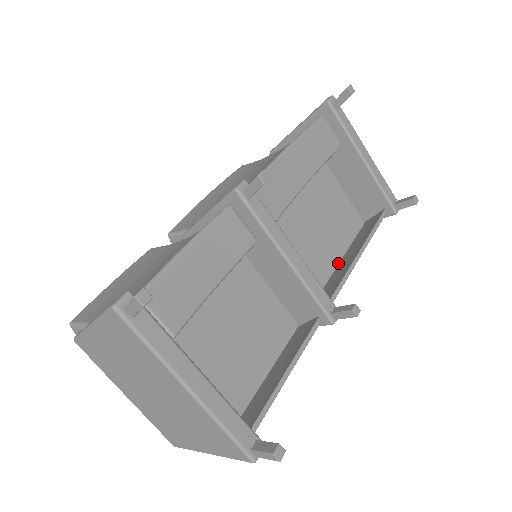
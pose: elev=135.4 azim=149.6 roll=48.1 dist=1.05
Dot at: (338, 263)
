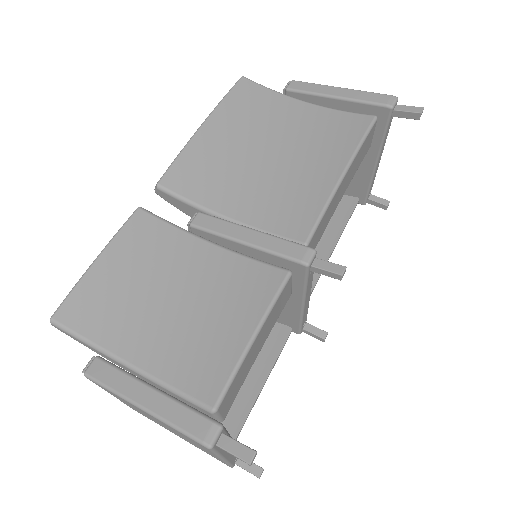
Dot at: occluded
